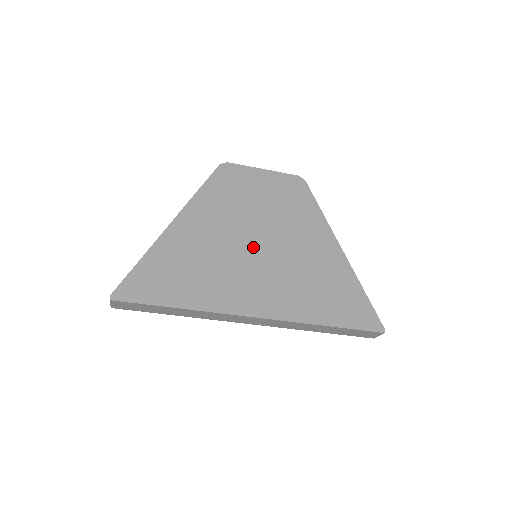
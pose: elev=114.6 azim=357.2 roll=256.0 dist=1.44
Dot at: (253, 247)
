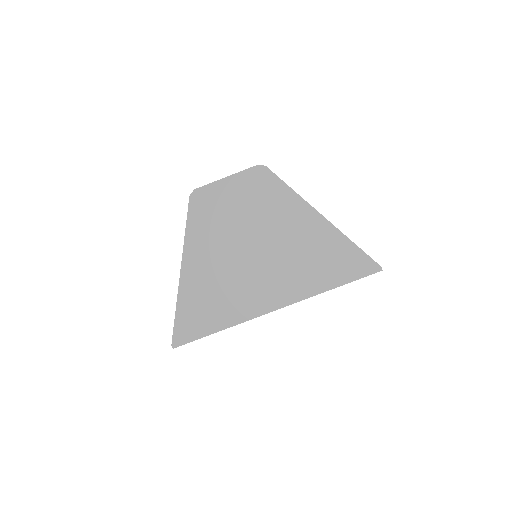
Dot at: (250, 255)
